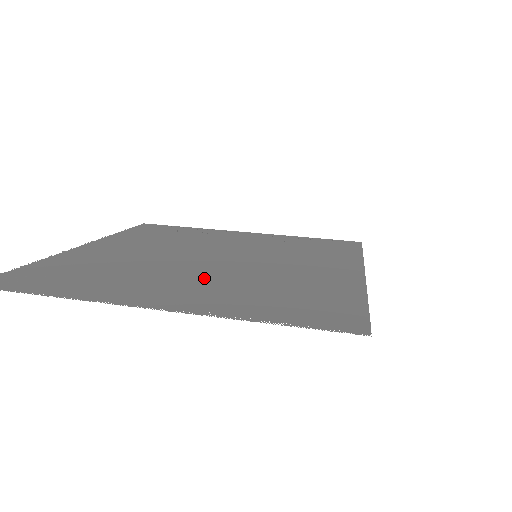
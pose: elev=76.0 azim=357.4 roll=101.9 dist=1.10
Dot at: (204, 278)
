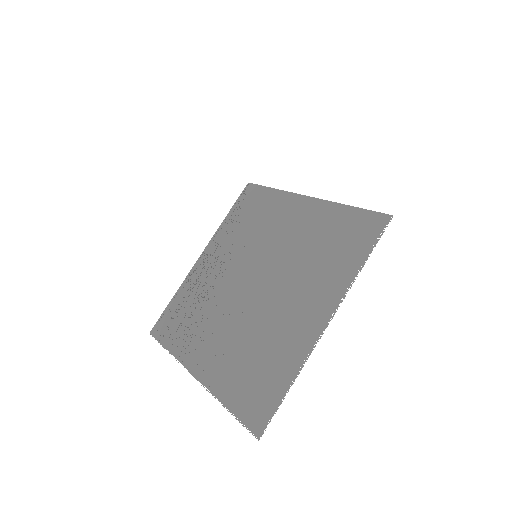
Dot at: (289, 292)
